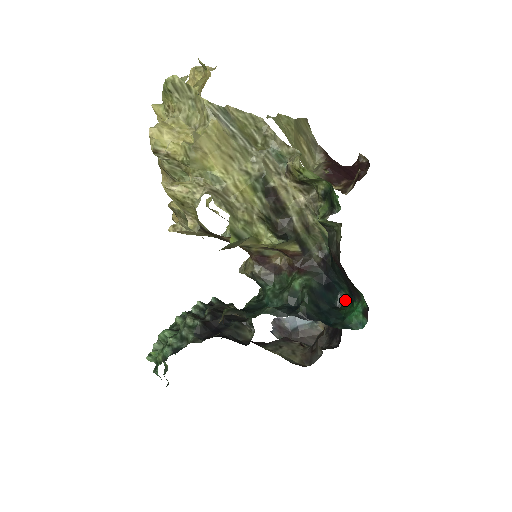
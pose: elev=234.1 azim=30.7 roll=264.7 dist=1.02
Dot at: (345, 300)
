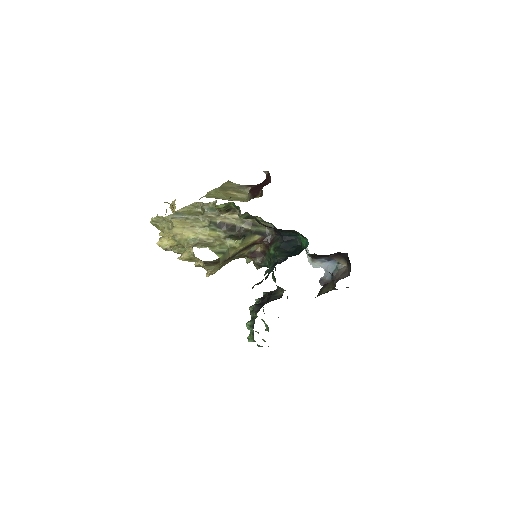
Dot at: occluded
